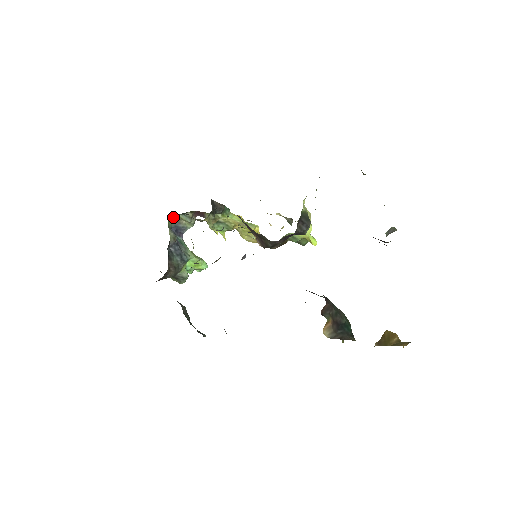
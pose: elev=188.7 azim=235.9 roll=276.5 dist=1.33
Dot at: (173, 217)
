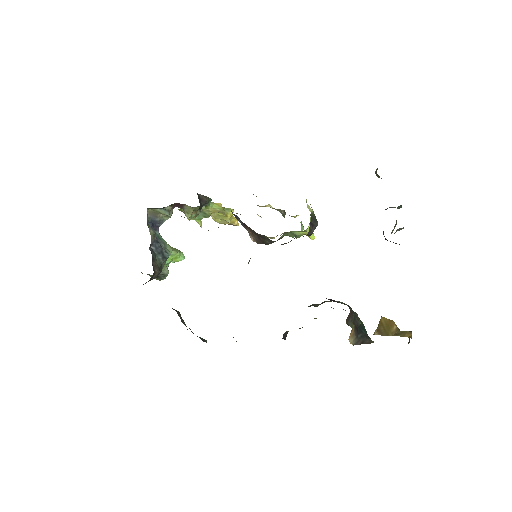
Dot at: (150, 212)
